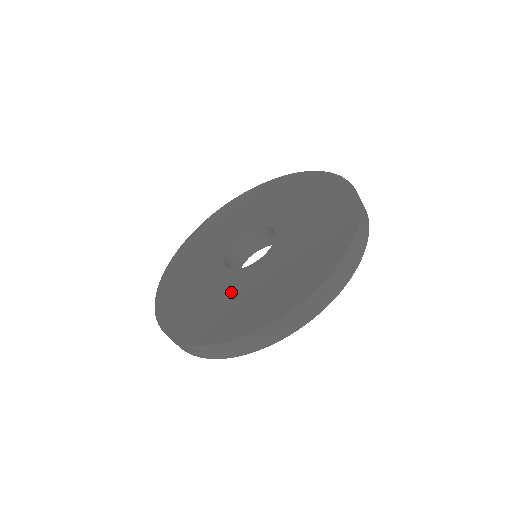
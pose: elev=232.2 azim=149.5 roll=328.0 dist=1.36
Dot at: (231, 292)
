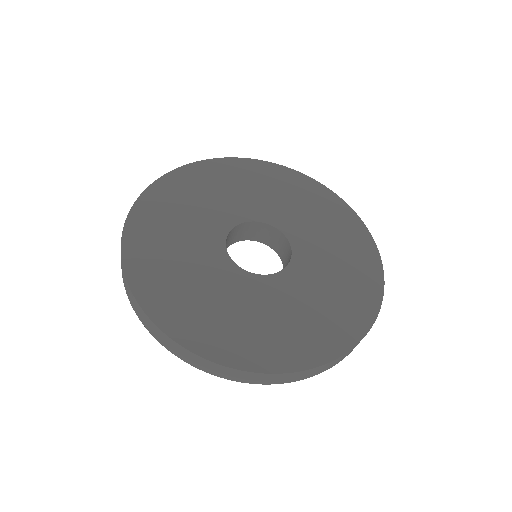
Dot at: (235, 298)
